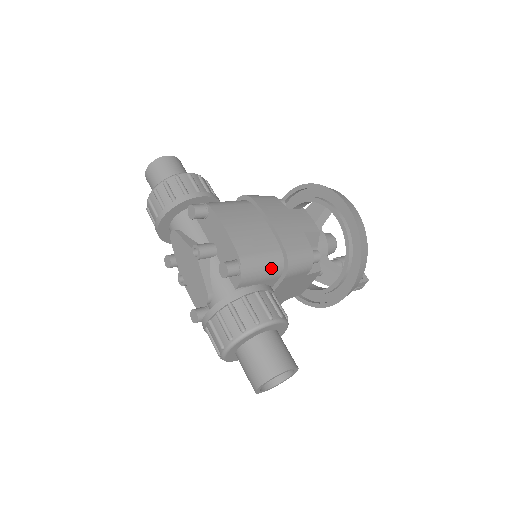
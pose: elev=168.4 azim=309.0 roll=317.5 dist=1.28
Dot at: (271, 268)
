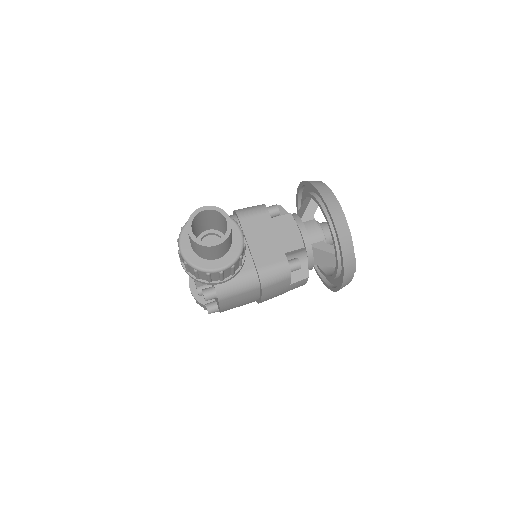
Dot at: occluded
